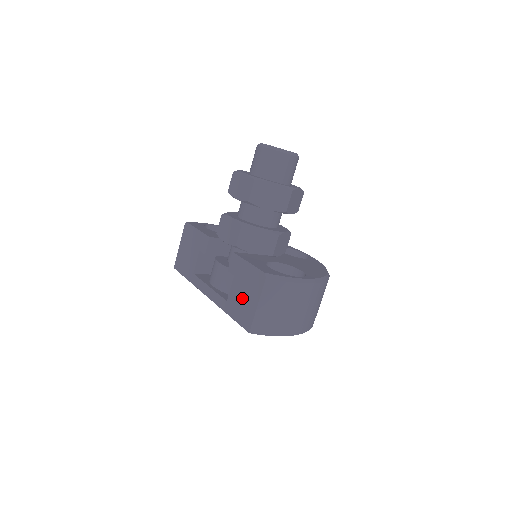
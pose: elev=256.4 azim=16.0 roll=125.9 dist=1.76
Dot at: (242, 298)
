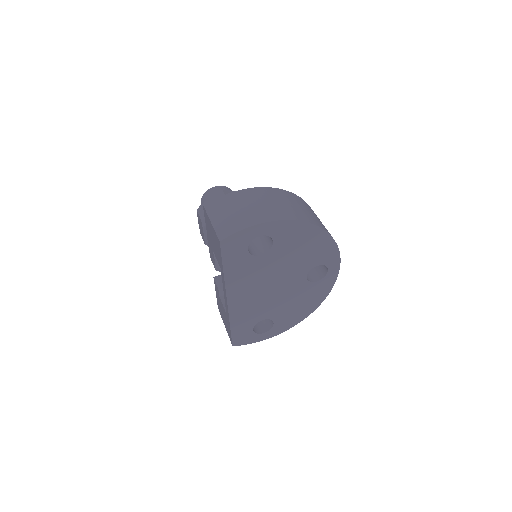
Dot at: (214, 244)
